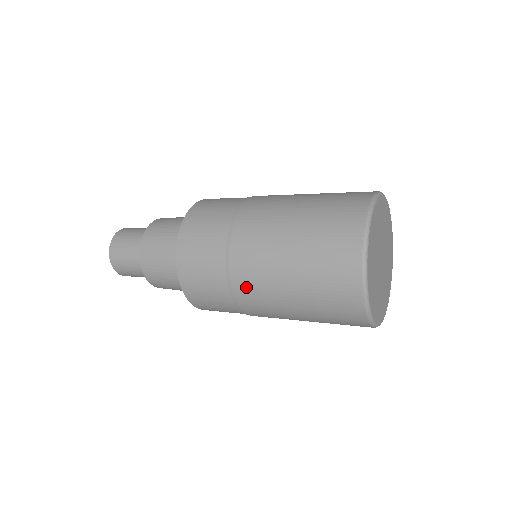
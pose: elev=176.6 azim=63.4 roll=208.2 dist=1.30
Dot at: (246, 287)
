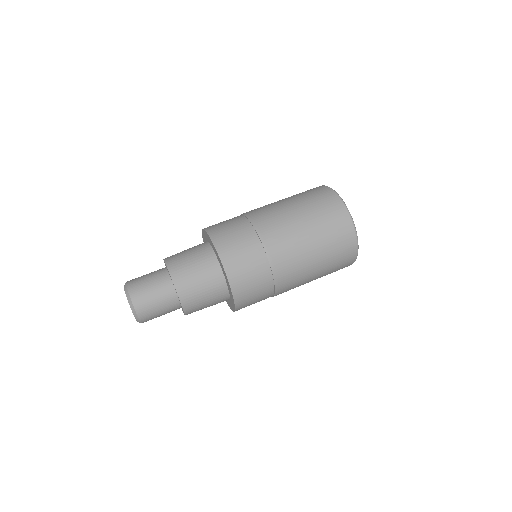
Dot at: occluded
